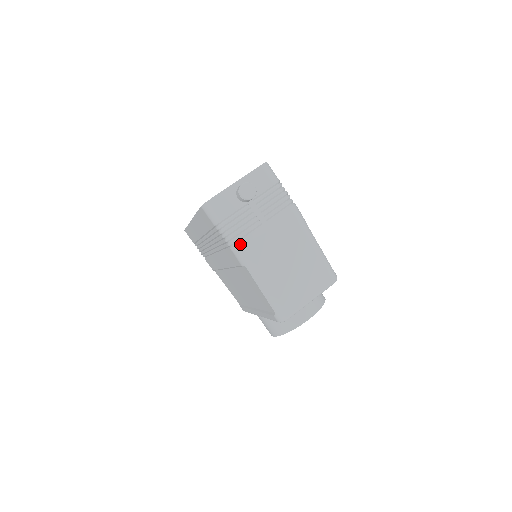
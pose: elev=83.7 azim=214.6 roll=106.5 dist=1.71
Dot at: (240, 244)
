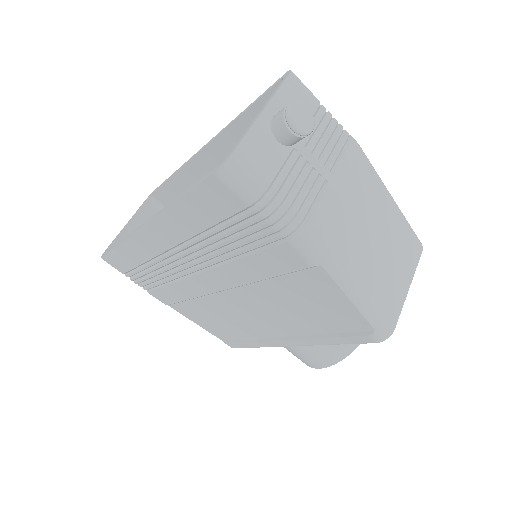
Dot at: (309, 226)
